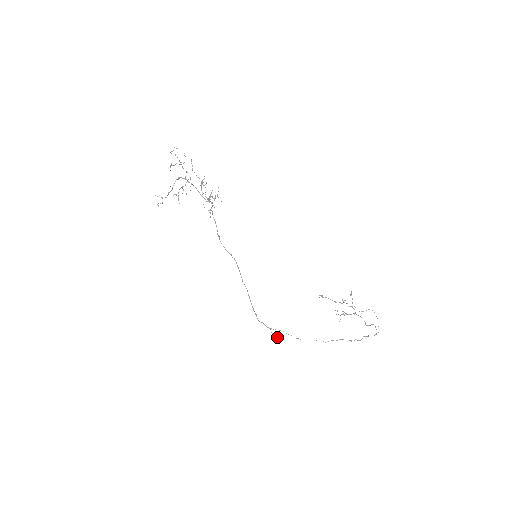
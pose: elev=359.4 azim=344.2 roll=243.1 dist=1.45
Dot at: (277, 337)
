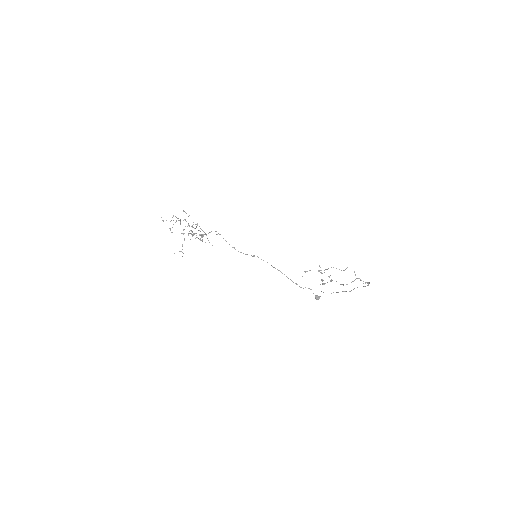
Dot at: occluded
